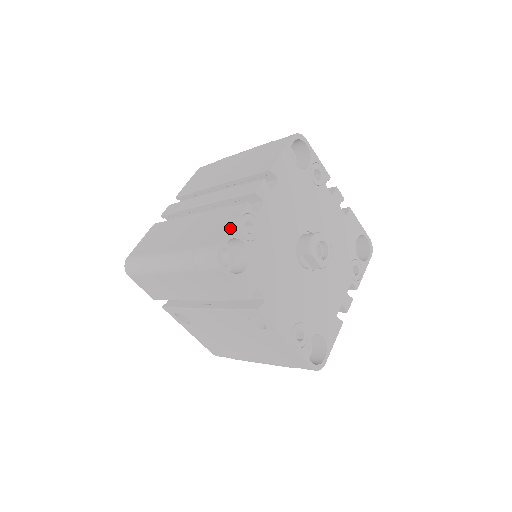
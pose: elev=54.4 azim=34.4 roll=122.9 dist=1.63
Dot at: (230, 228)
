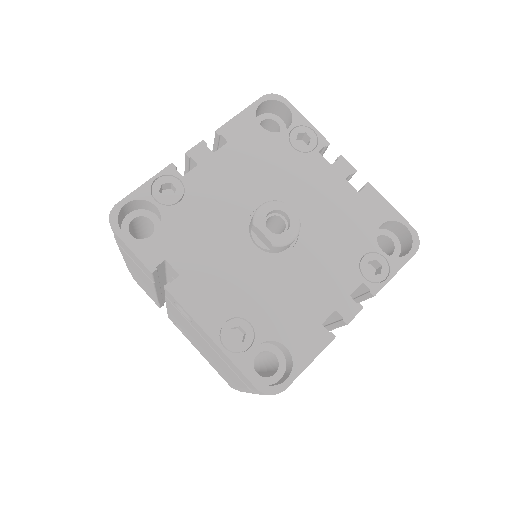
Dot at: (137, 188)
